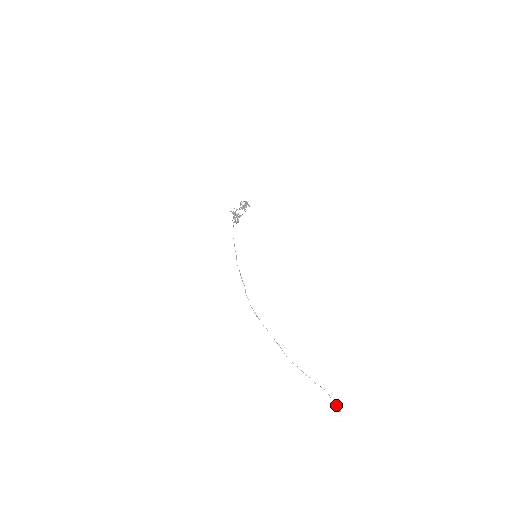
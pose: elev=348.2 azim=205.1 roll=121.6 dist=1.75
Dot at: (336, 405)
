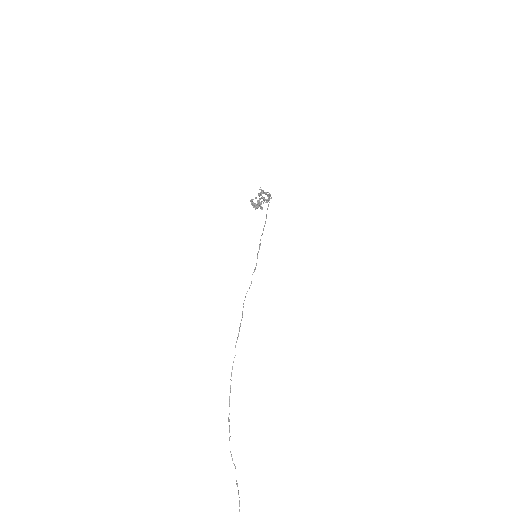
Dot at: out of frame
